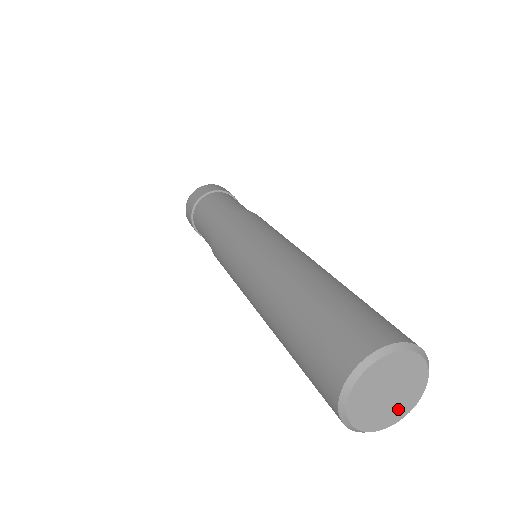
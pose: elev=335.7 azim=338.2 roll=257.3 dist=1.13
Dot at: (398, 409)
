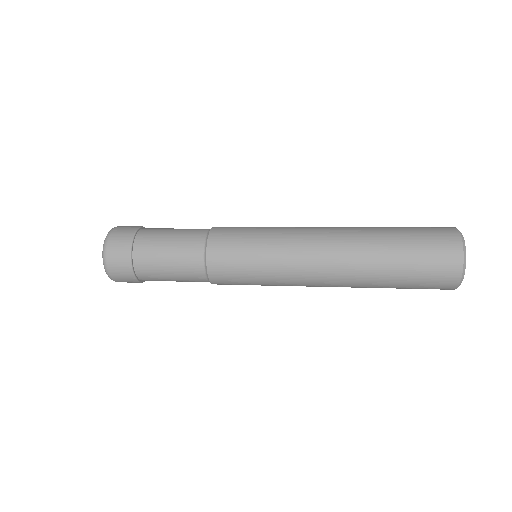
Dot at: occluded
